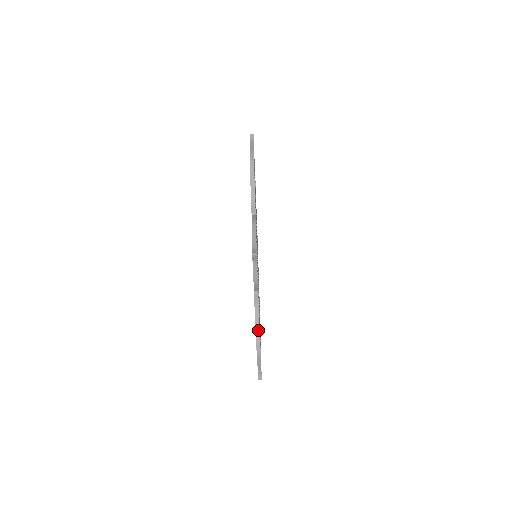
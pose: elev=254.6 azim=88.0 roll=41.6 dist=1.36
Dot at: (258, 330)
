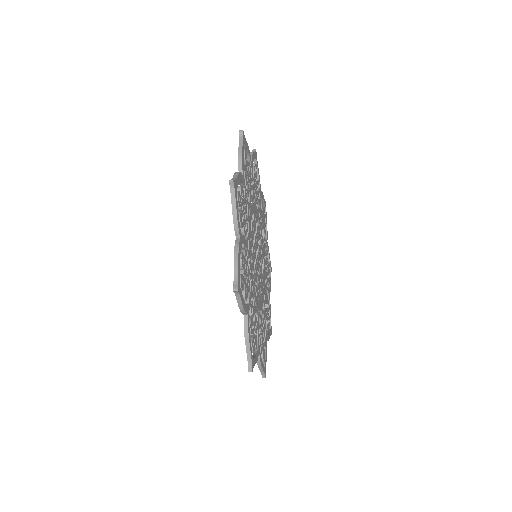
Dot at: (262, 371)
